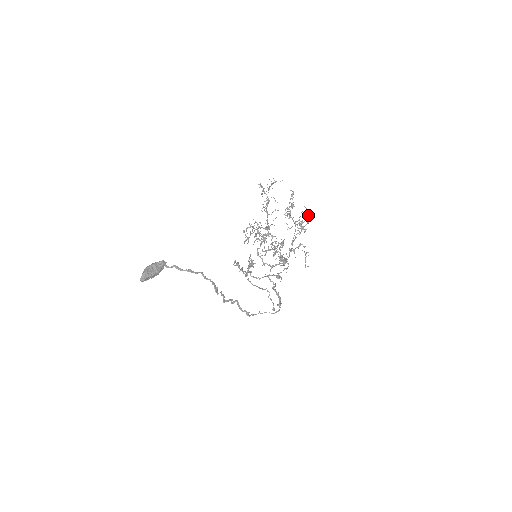
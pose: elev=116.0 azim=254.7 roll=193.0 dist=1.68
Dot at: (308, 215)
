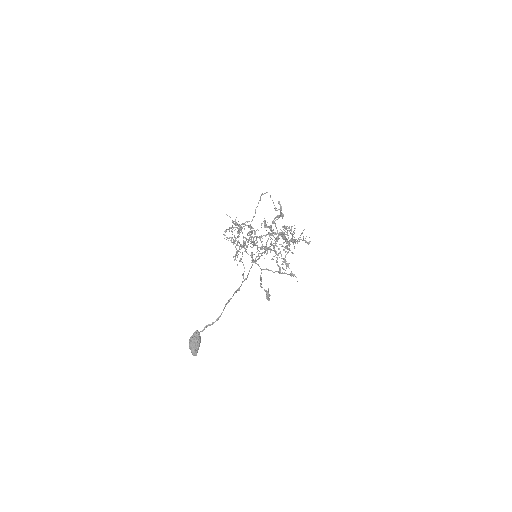
Dot at: occluded
